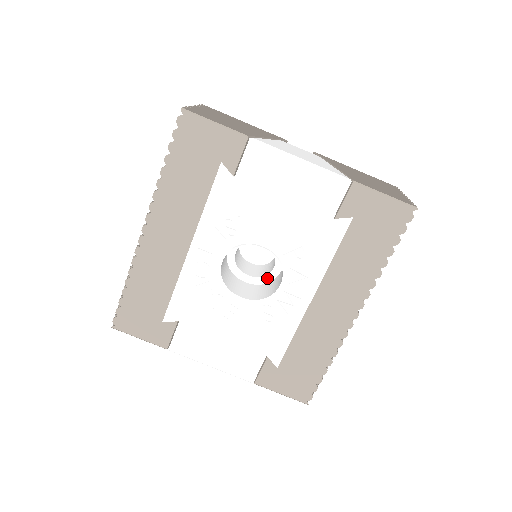
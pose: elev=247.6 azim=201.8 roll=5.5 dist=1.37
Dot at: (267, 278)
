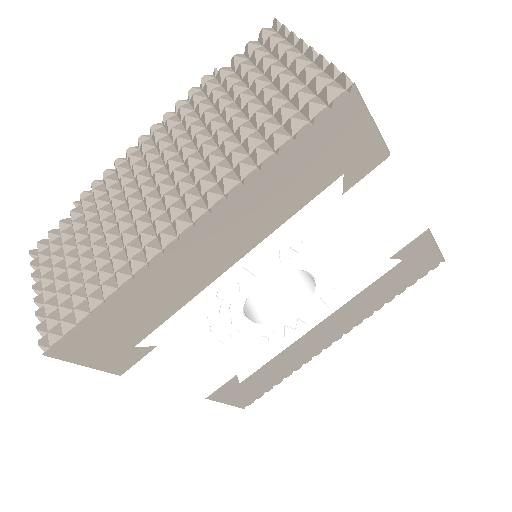
Dot at: (260, 284)
